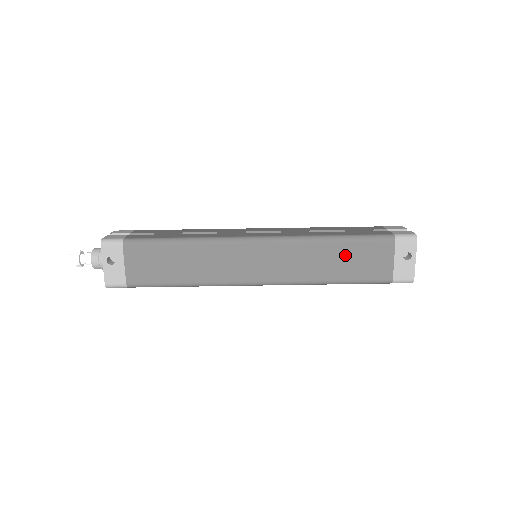
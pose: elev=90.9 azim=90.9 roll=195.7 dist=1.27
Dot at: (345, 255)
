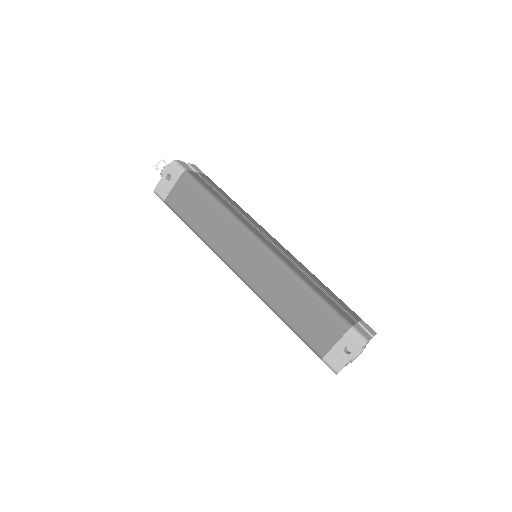
Dot at: (305, 307)
